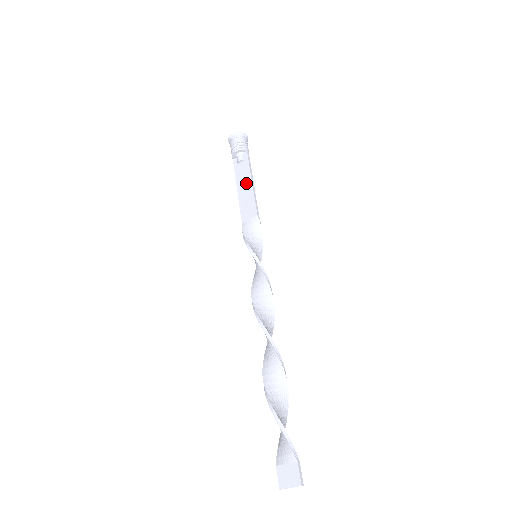
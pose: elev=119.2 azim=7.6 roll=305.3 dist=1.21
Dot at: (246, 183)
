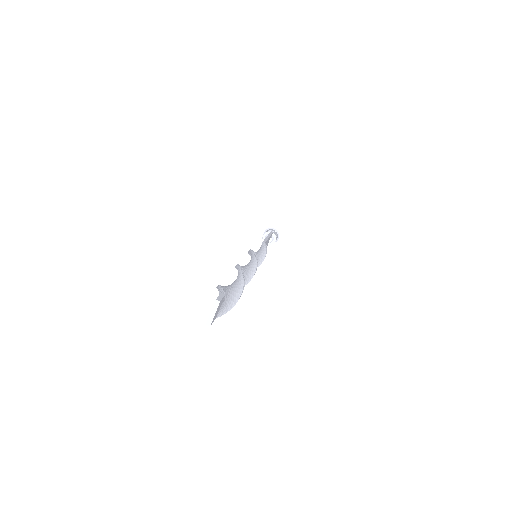
Dot at: occluded
